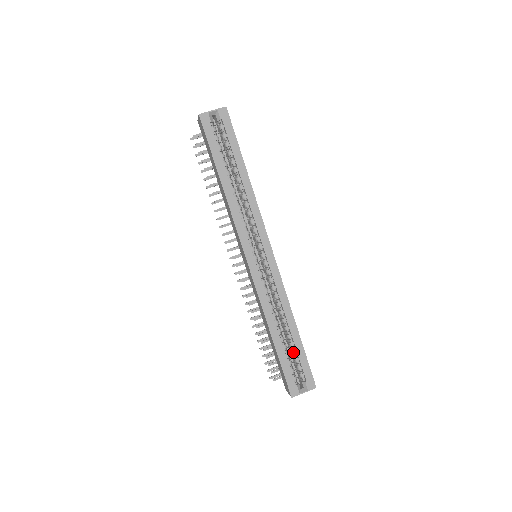
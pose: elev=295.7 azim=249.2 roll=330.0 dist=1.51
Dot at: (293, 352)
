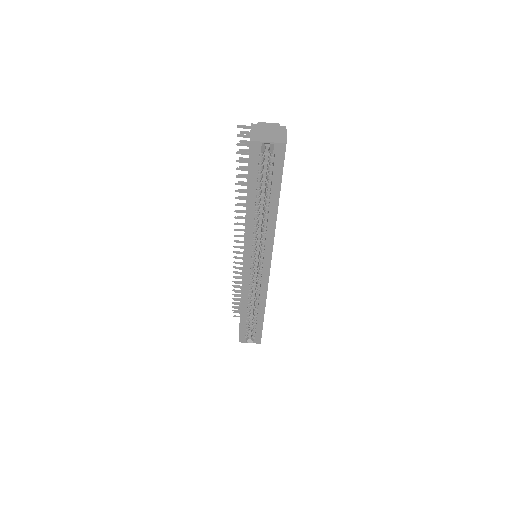
Dot at: (253, 323)
